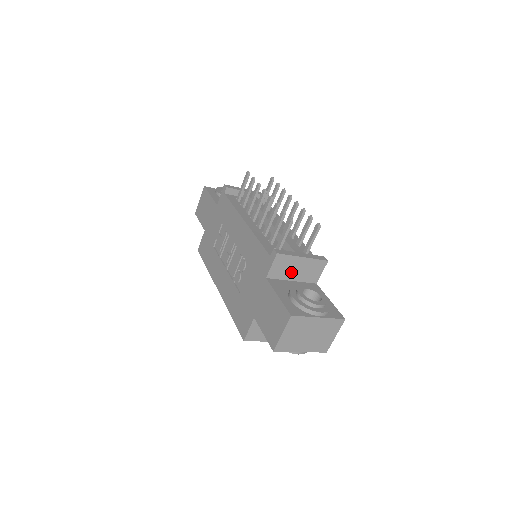
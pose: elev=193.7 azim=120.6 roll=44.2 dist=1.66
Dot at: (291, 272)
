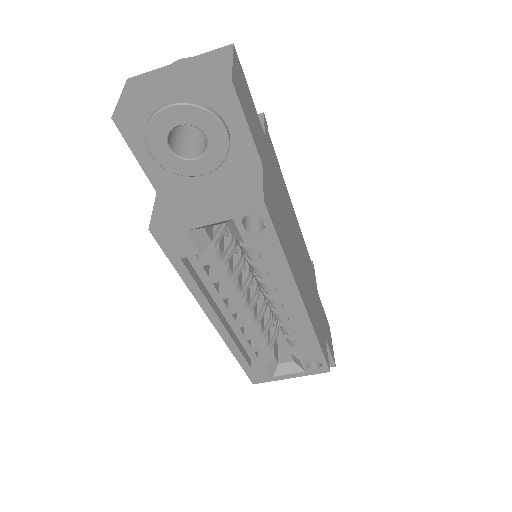
Dot at: occluded
